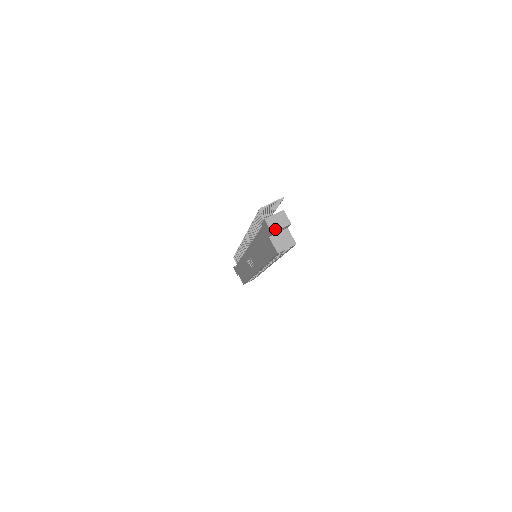
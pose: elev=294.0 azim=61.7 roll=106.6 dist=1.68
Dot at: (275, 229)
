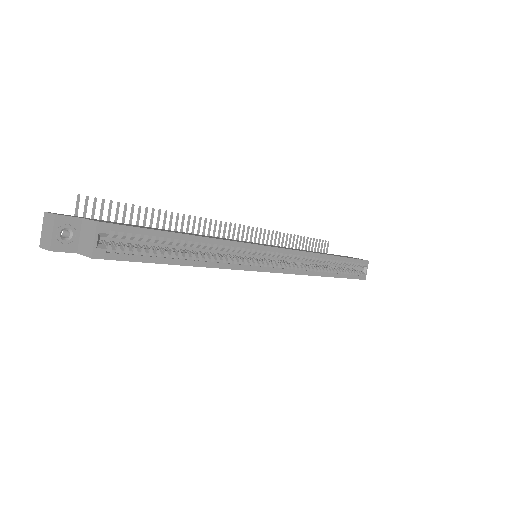
Dot at: (49, 242)
